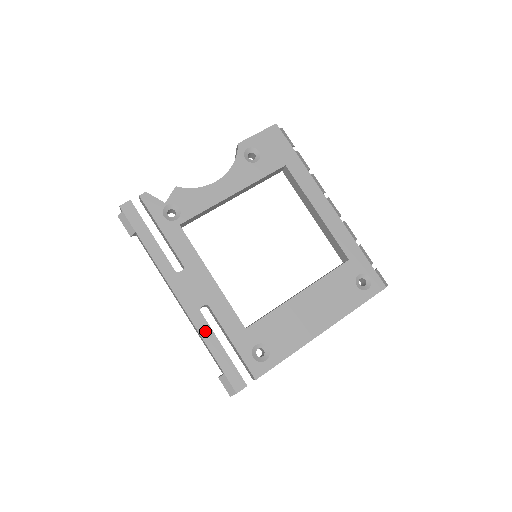
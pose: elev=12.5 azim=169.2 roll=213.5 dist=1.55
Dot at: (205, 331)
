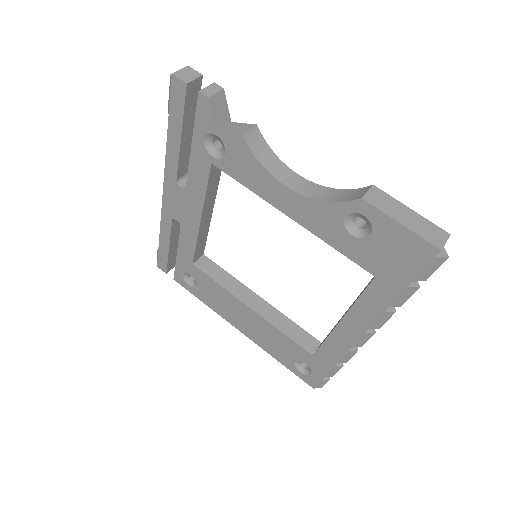
Dot at: (165, 229)
